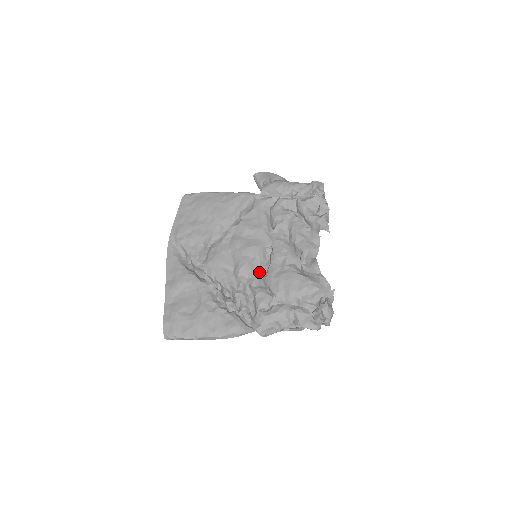
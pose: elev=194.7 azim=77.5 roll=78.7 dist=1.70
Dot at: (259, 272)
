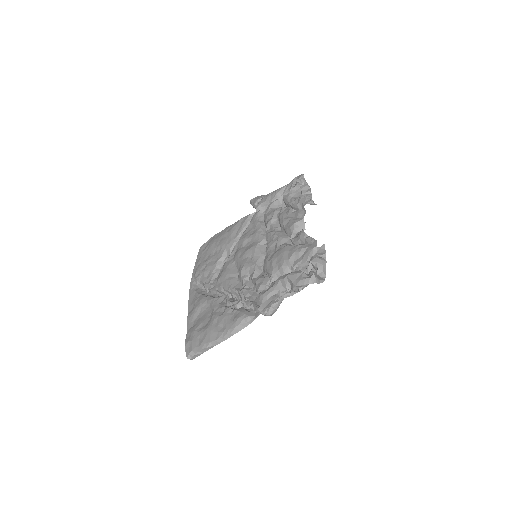
Dot at: (258, 266)
